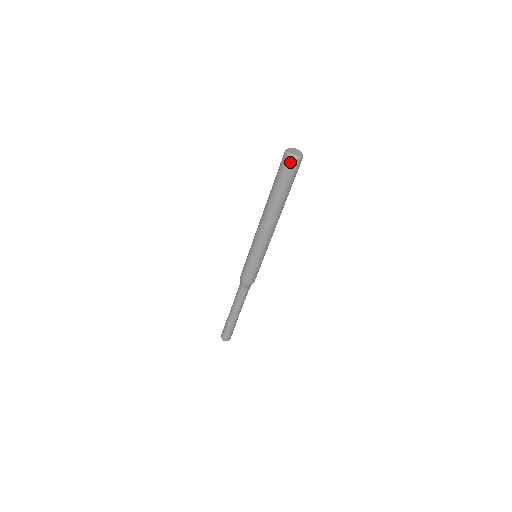
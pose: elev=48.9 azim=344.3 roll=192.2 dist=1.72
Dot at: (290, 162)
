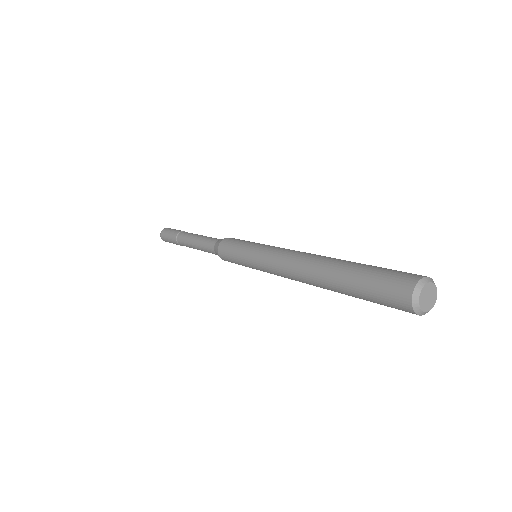
Dot at: (412, 313)
